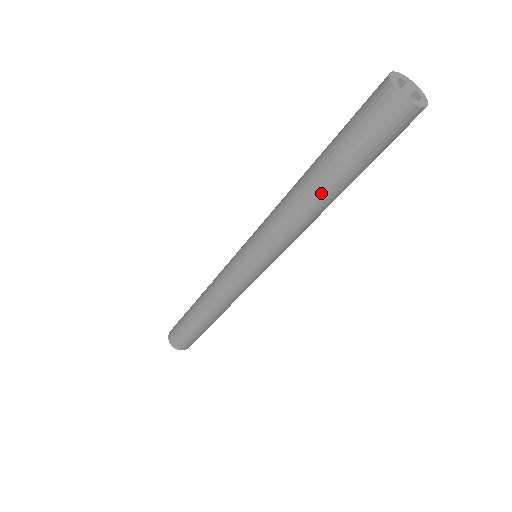
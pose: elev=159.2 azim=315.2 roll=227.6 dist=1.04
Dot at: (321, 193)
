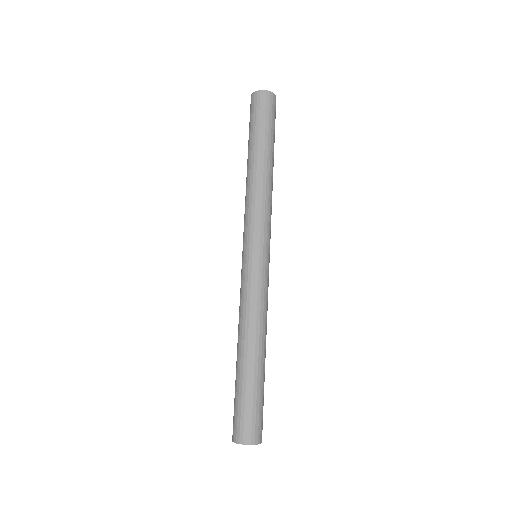
Dot at: occluded
